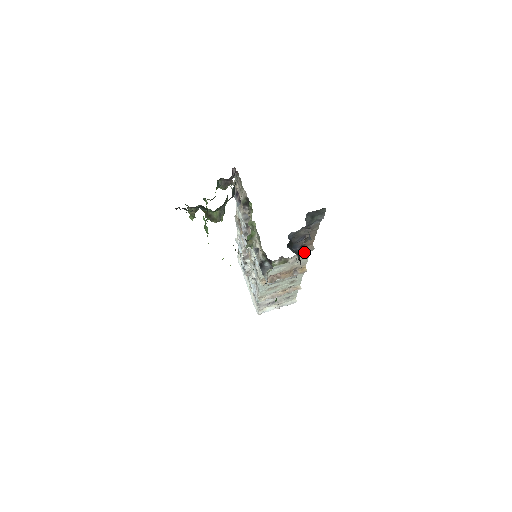
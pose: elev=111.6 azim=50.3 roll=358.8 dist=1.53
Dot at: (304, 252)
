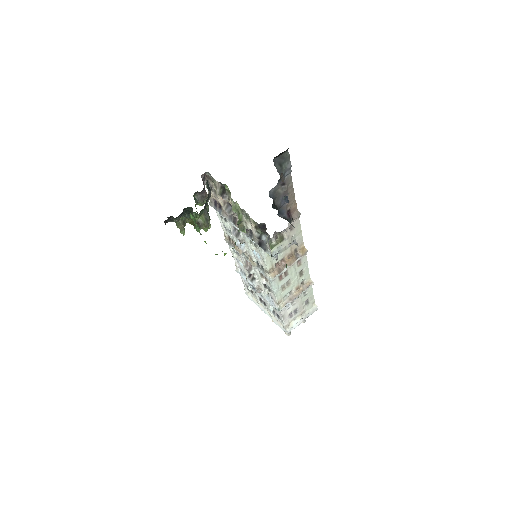
Dot at: (293, 220)
